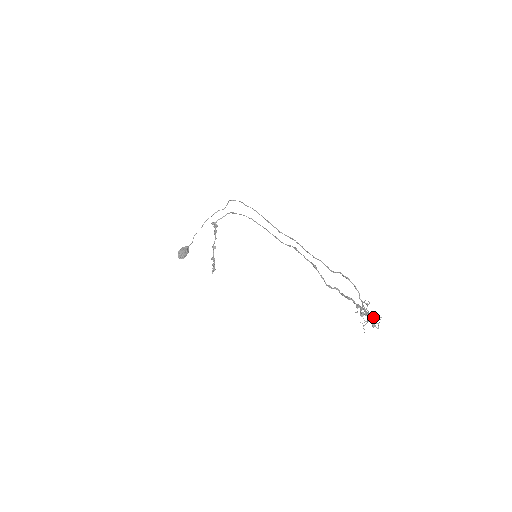
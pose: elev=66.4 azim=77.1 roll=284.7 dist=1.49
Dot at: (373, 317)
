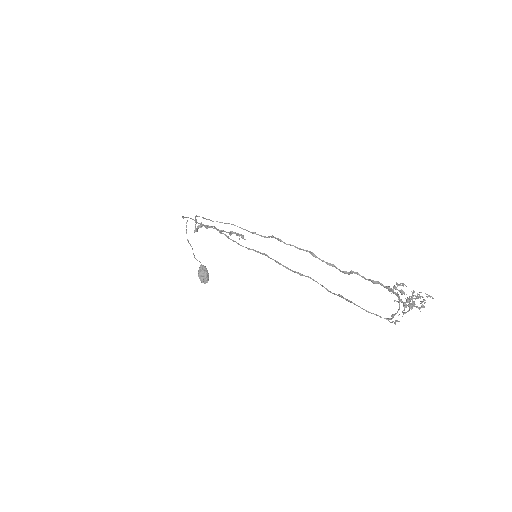
Dot at: (415, 298)
